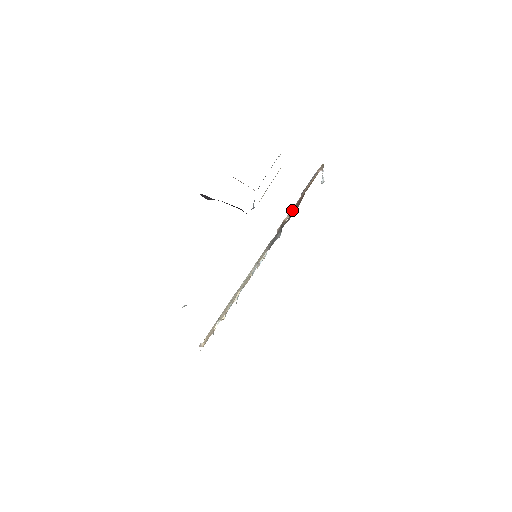
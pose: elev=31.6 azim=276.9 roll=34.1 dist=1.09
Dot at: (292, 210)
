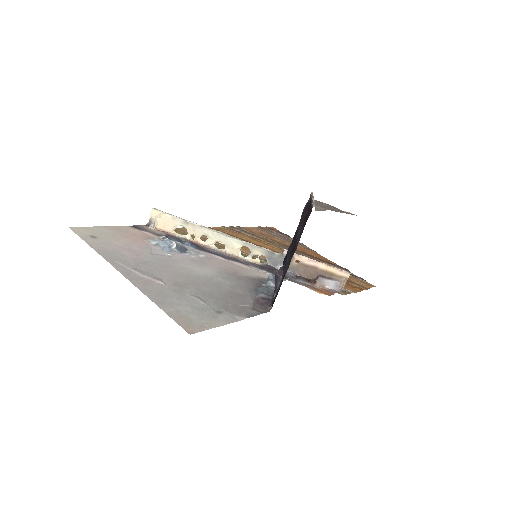
Dot at: (305, 264)
